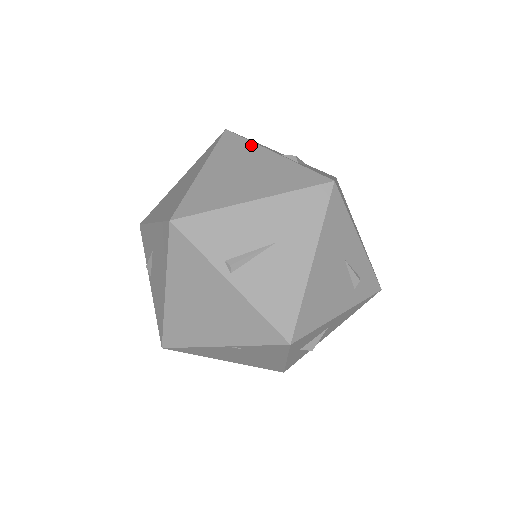
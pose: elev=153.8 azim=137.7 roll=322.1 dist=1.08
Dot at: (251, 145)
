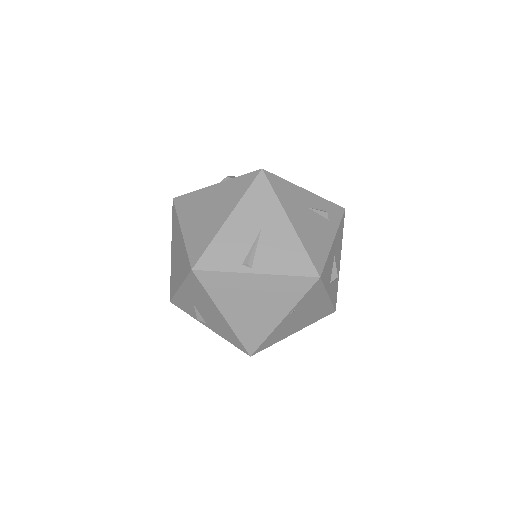
Dot at: (196, 193)
